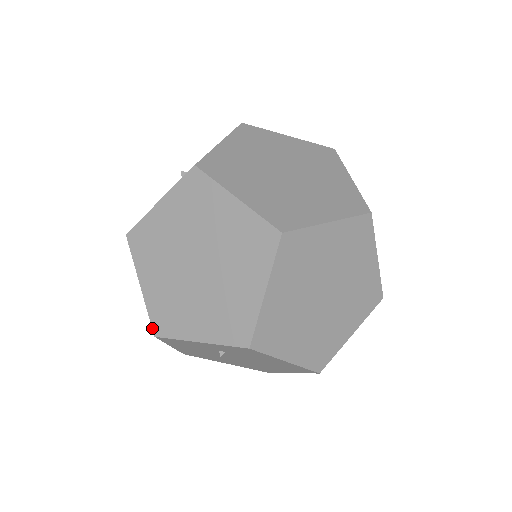
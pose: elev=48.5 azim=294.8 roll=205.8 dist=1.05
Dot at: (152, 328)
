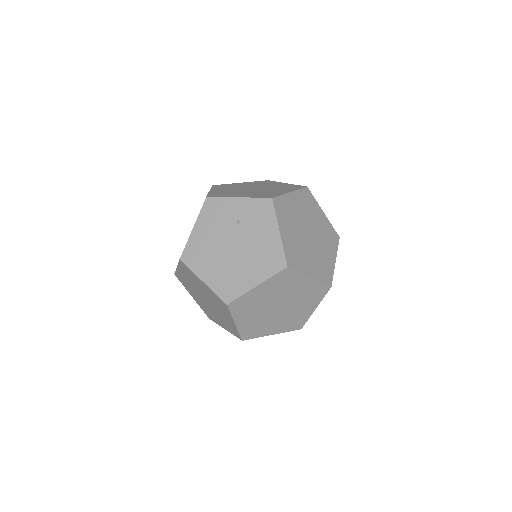
Dot at: (207, 195)
